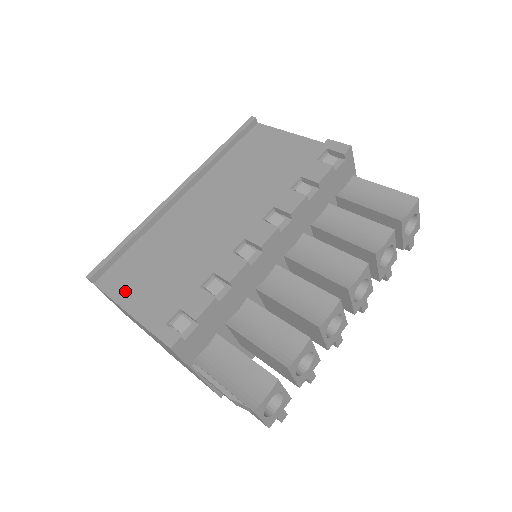
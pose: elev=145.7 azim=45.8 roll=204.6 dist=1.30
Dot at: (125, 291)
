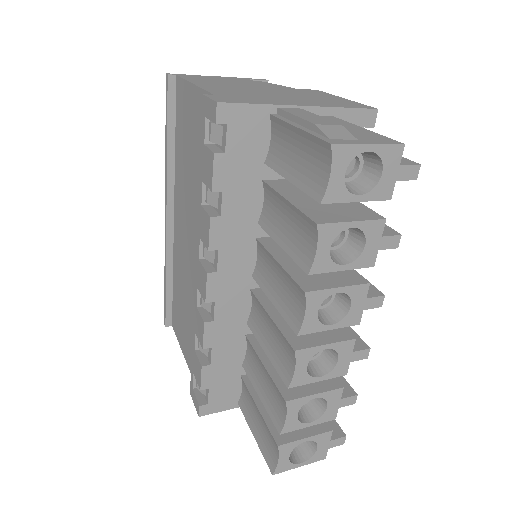
Dot at: (181, 338)
